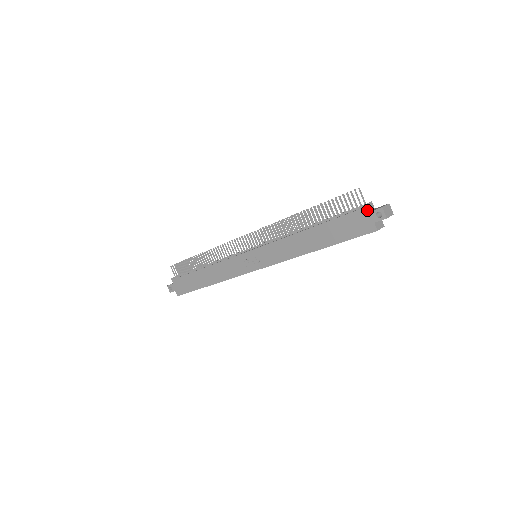
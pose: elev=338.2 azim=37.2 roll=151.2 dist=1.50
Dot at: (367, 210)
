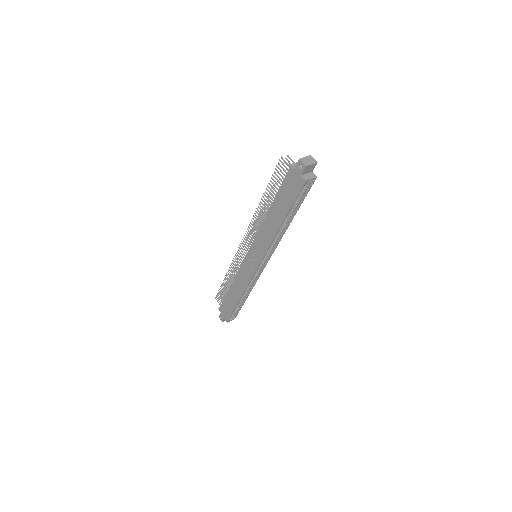
Dot at: (293, 168)
